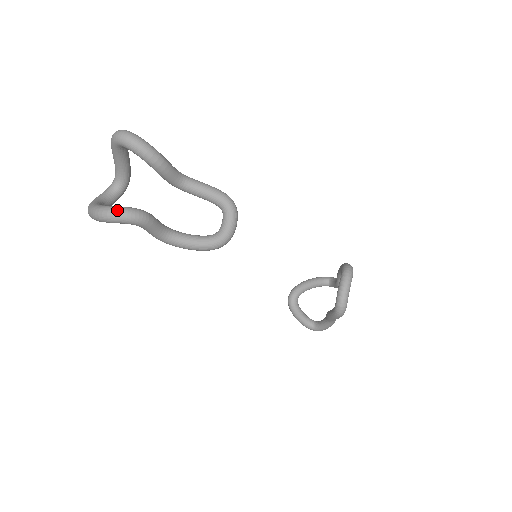
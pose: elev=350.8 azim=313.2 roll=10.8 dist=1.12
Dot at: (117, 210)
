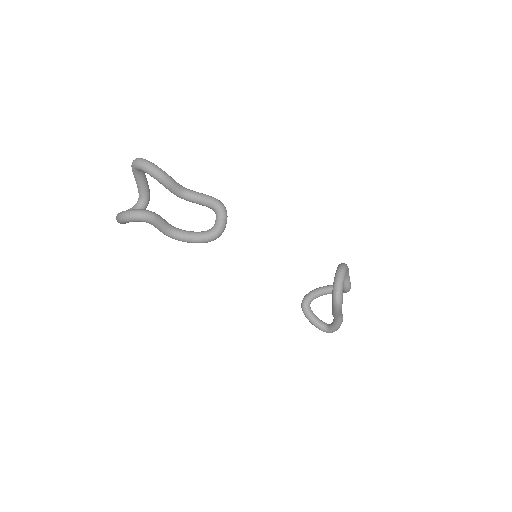
Dot at: (132, 211)
